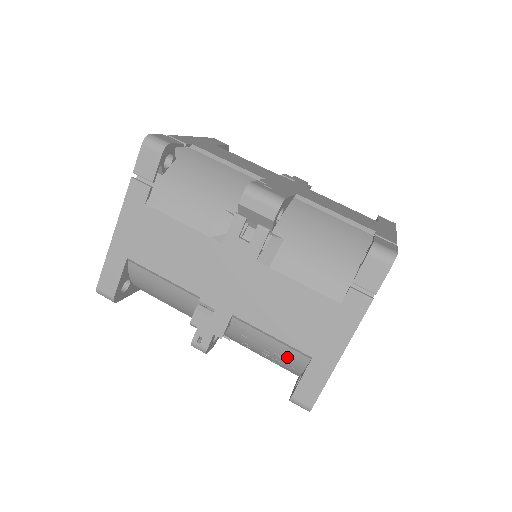
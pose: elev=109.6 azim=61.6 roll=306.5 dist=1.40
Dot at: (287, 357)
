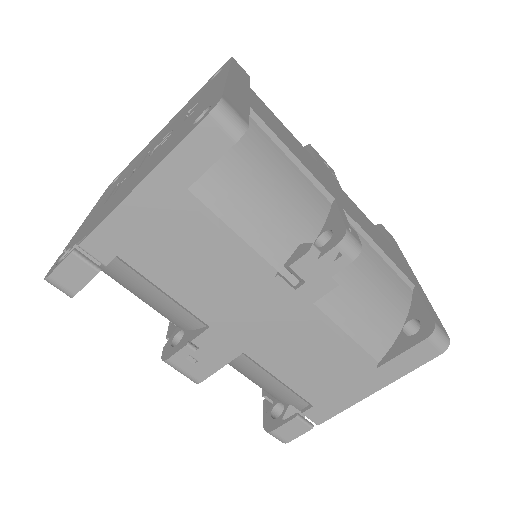
Dot at: occluded
